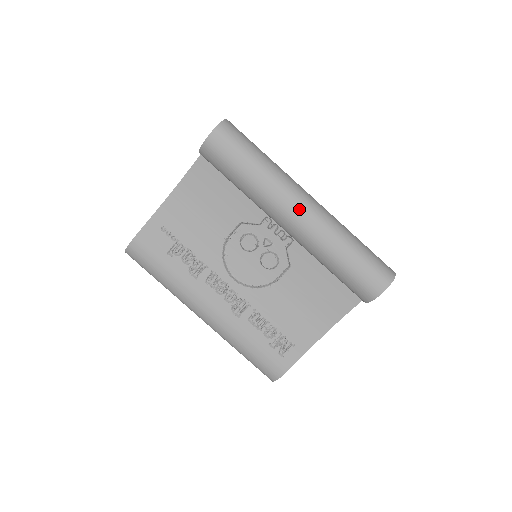
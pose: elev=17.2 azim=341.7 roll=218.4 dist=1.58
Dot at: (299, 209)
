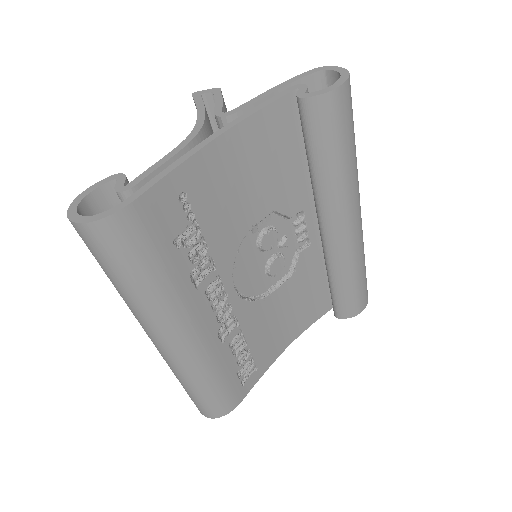
Dot at: (358, 216)
